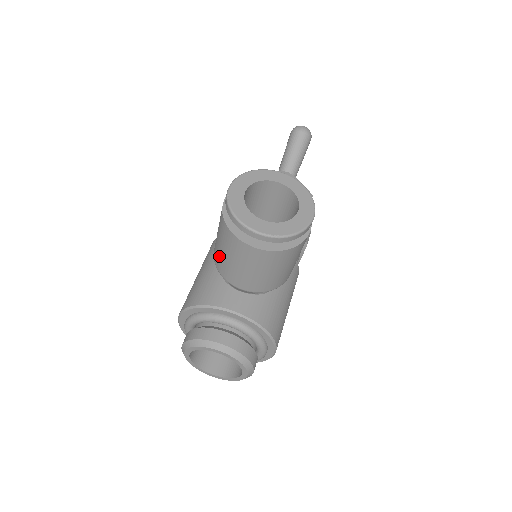
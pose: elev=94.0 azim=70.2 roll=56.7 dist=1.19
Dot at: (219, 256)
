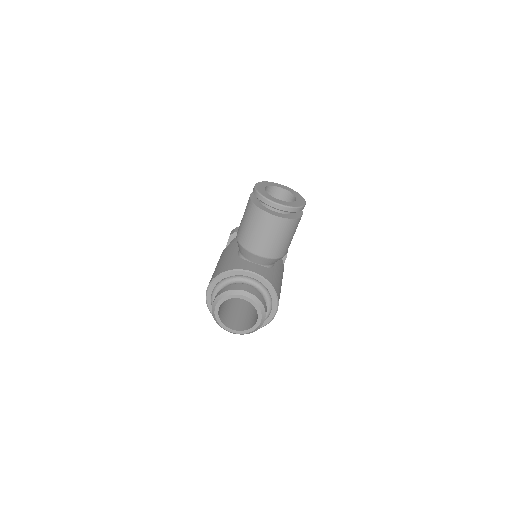
Dot at: (244, 233)
